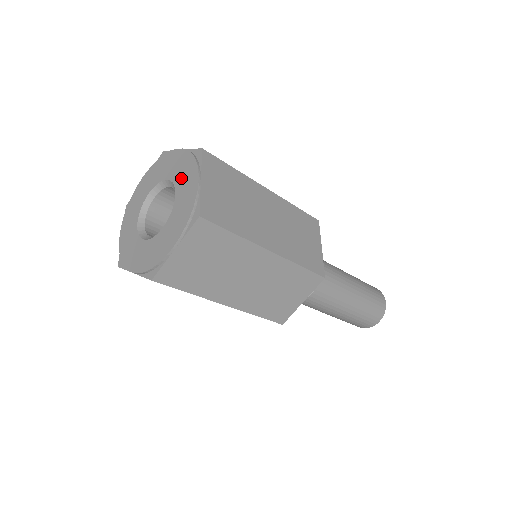
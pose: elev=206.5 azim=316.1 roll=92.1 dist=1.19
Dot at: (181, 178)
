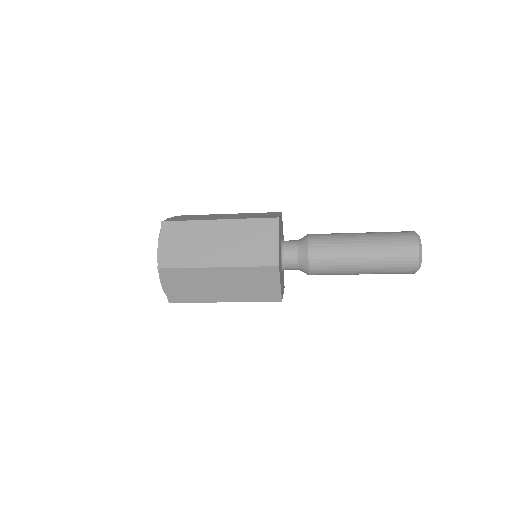
Dot at: occluded
